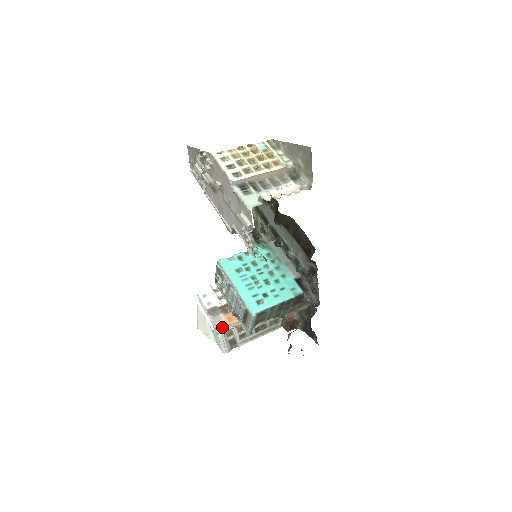
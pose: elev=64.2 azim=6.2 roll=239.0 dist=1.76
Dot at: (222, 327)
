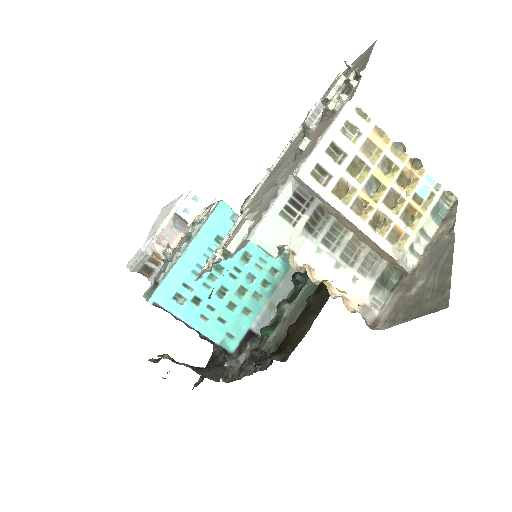
Dot at: (163, 245)
